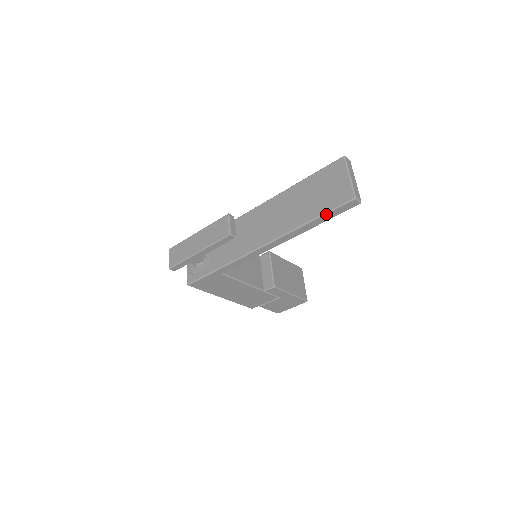
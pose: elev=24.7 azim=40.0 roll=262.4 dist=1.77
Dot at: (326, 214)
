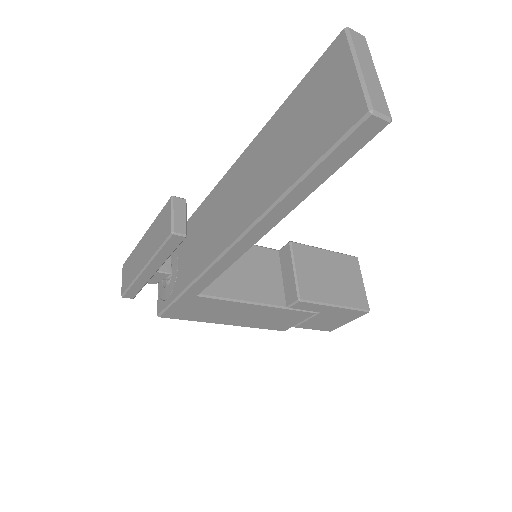
Dot at: (320, 163)
